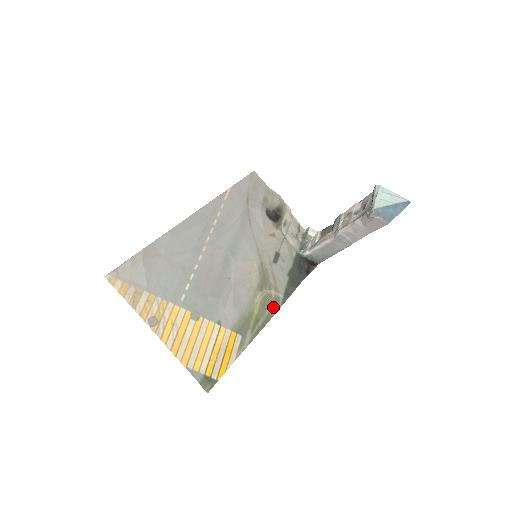
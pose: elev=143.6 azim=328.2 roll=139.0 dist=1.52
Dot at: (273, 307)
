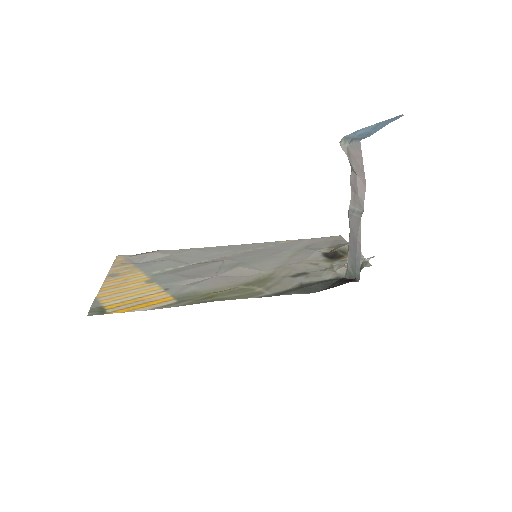
Dot at: (244, 295)
